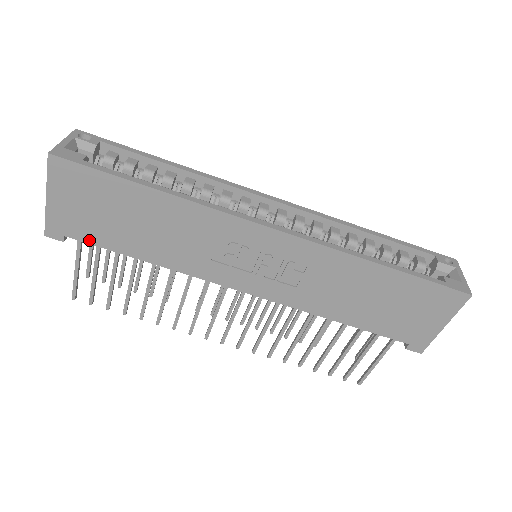
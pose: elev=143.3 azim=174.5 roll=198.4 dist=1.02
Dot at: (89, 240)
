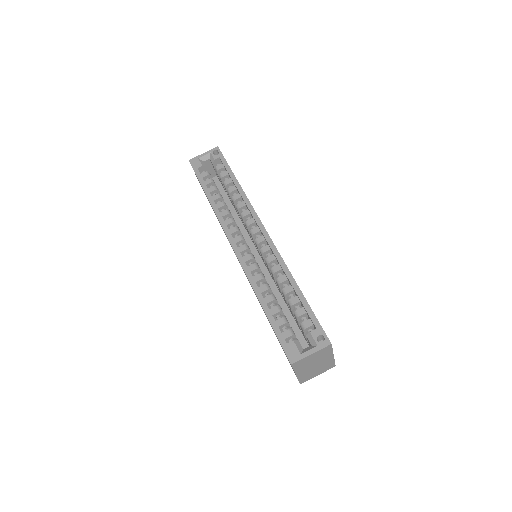
Dot at: occluded
